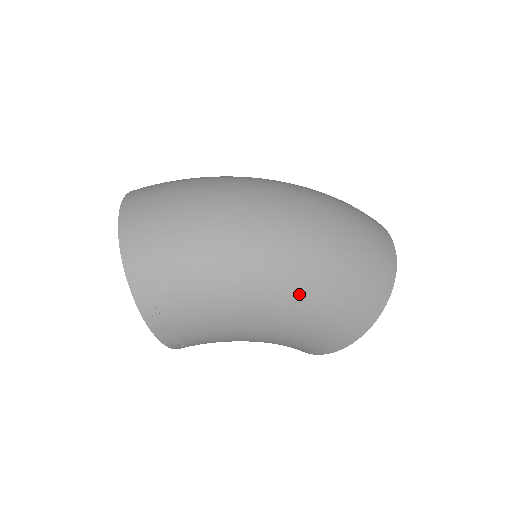
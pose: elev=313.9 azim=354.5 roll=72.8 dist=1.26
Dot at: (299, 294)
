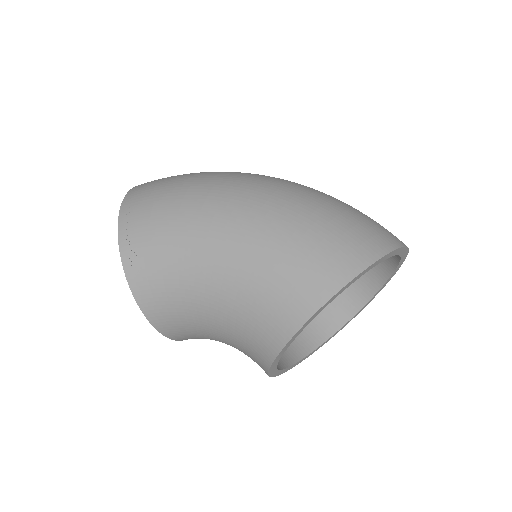
Dot at: (265, 209)
